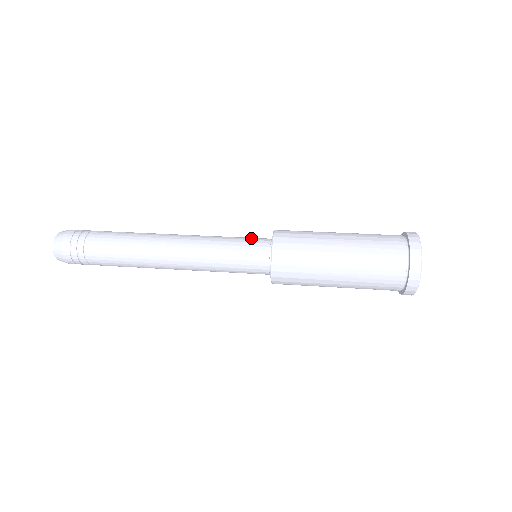
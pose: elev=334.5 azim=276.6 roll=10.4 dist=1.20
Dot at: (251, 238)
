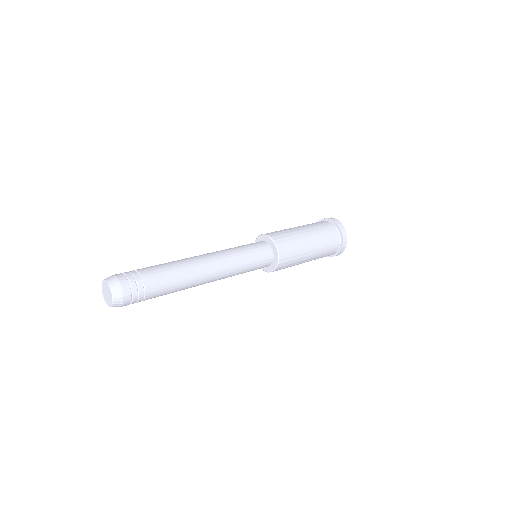
Dot at: occluded
